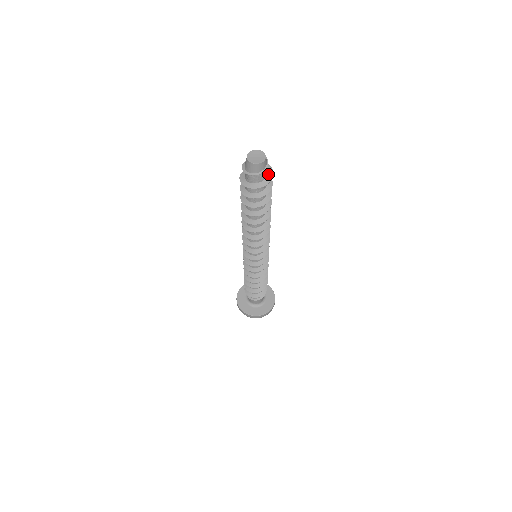
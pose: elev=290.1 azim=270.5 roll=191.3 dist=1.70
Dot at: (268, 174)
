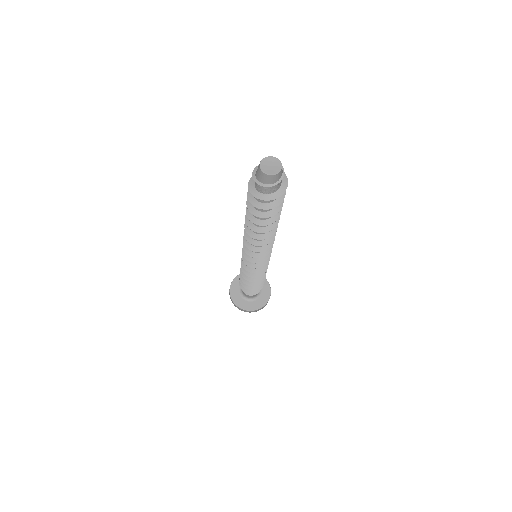
Dot at: (282, 184)
